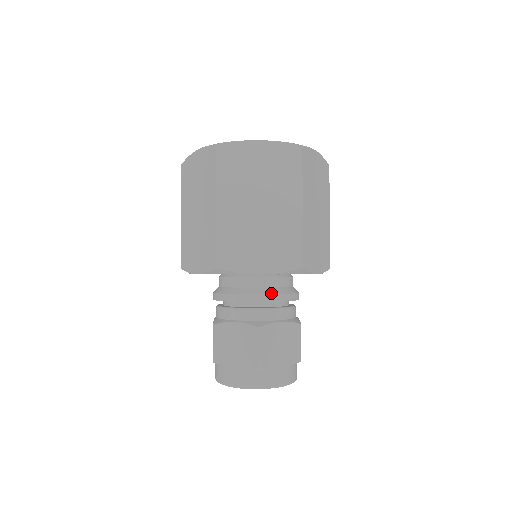
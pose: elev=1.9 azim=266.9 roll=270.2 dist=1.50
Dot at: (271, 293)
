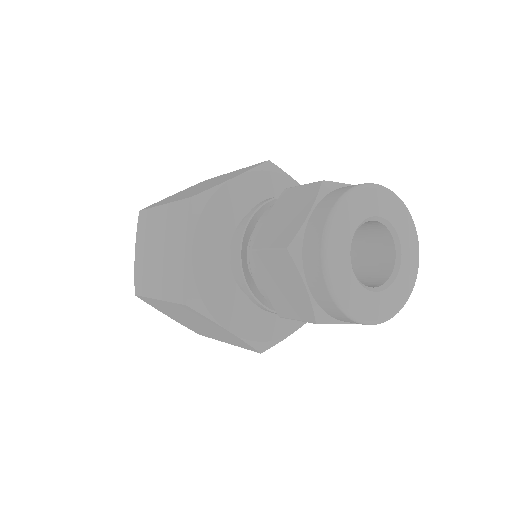
Dot at: occluded
